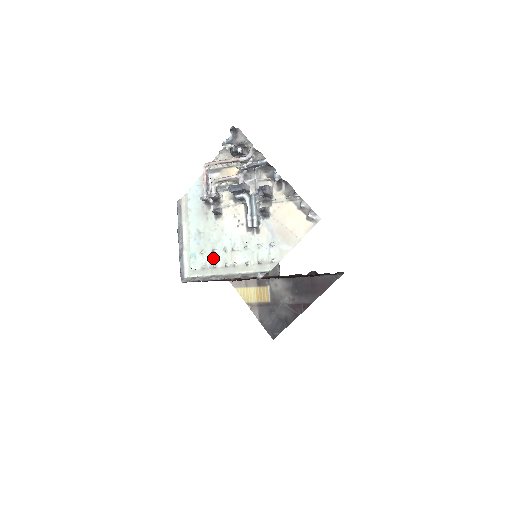
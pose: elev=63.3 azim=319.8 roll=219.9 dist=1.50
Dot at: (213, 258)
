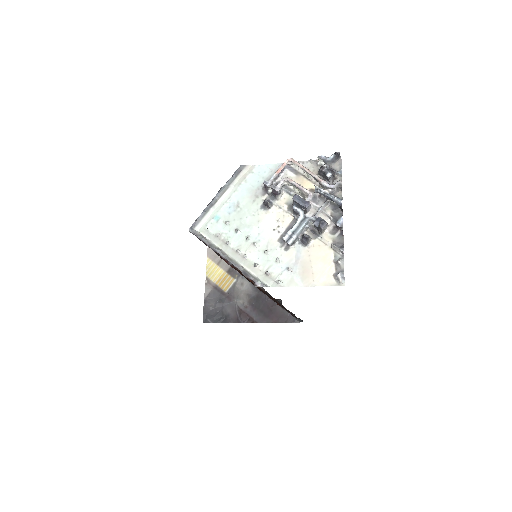
Dot at: (232, 235)
